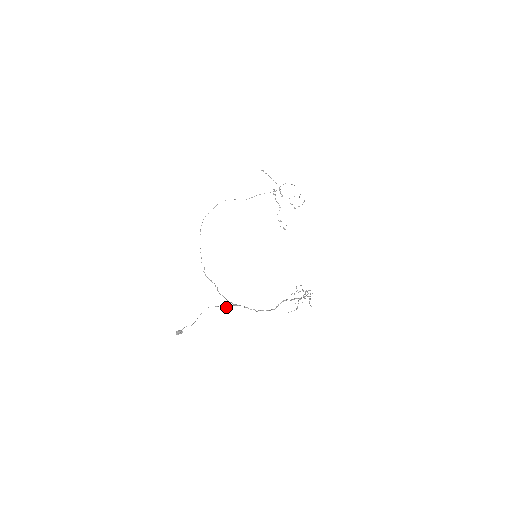
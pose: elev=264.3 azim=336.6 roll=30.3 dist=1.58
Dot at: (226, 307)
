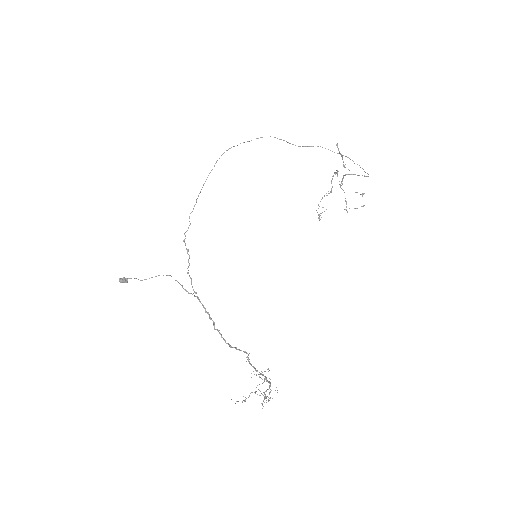
Dot at: occluded
